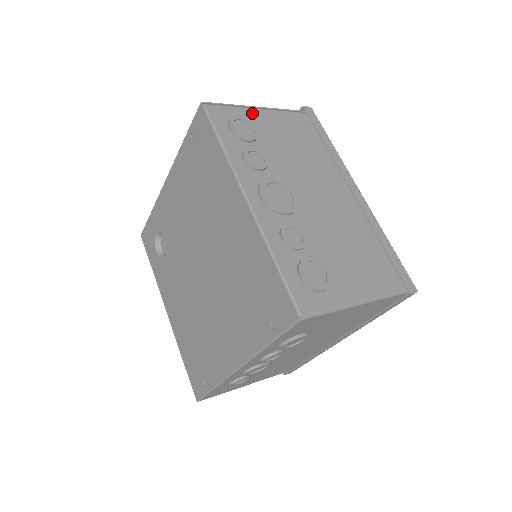
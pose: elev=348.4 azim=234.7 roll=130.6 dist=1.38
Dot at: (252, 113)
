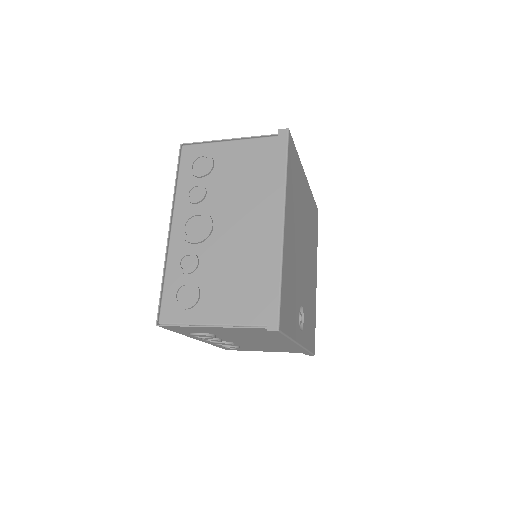
Dot at: (221, 147)
